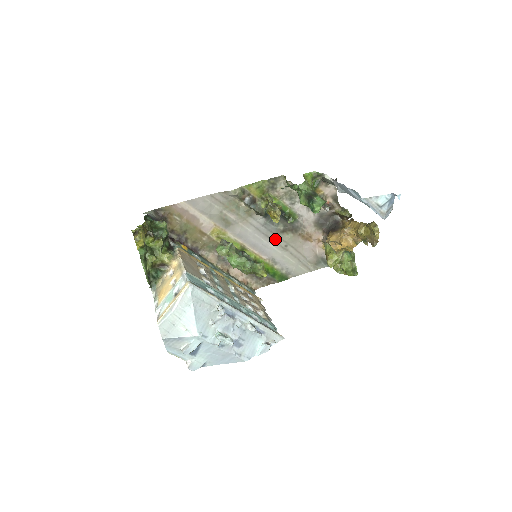
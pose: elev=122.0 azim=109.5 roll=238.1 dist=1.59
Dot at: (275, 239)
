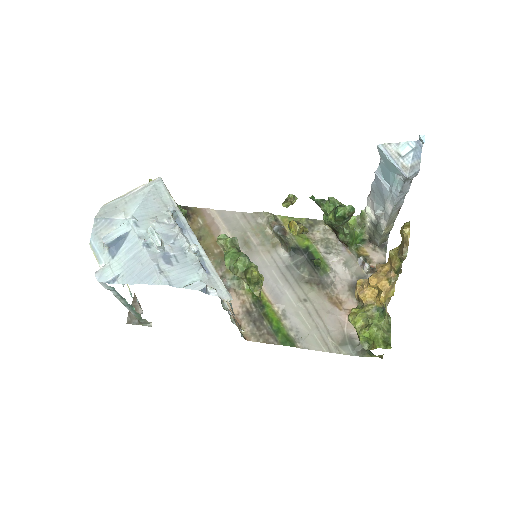
Dot at: (294, 286)
